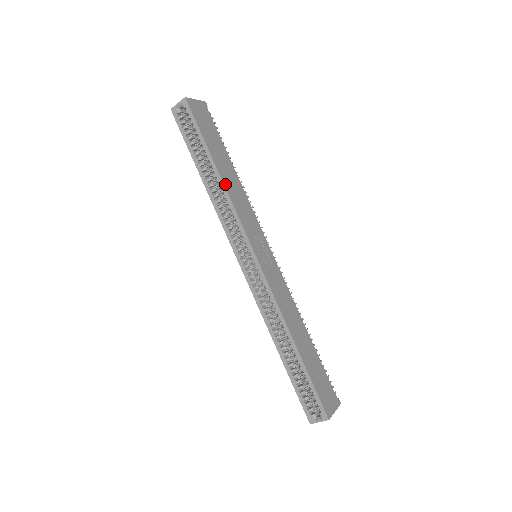
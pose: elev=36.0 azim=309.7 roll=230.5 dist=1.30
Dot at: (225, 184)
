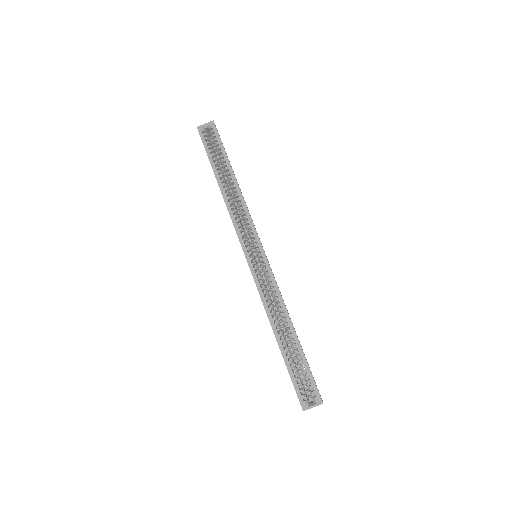
Dot at: occluded
